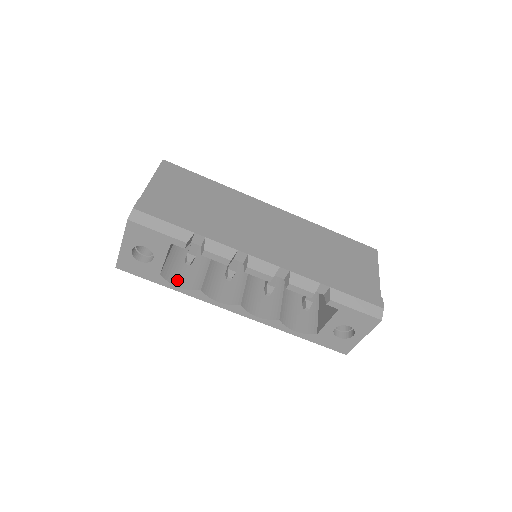
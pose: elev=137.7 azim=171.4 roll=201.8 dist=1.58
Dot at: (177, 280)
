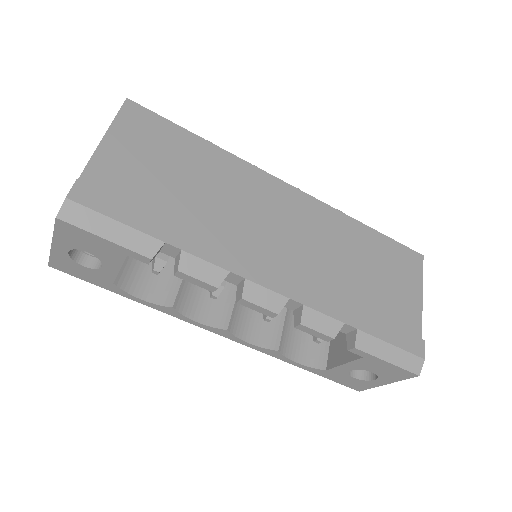
Dot at: (139, 288)
